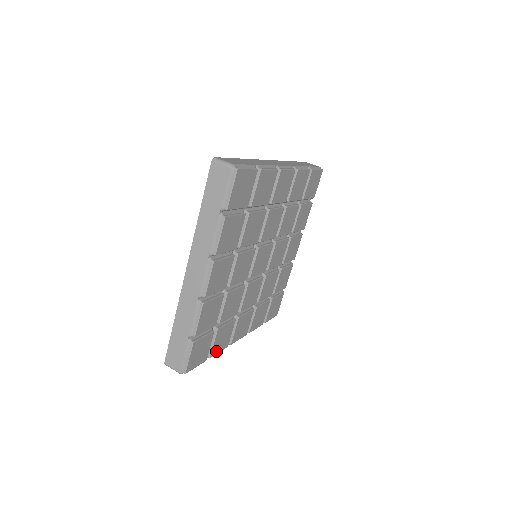
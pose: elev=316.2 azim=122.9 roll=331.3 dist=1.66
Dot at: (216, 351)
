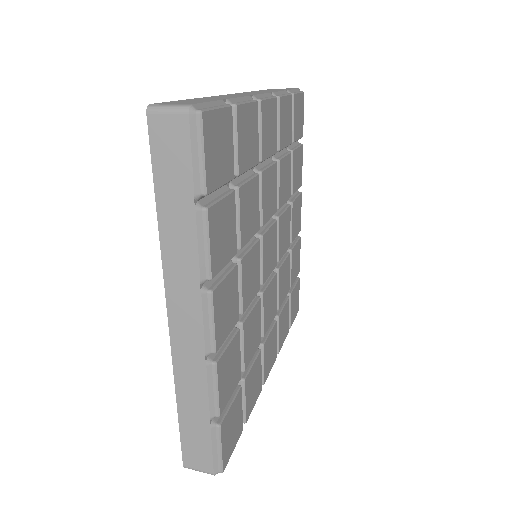
Dot at: (212, 227)
